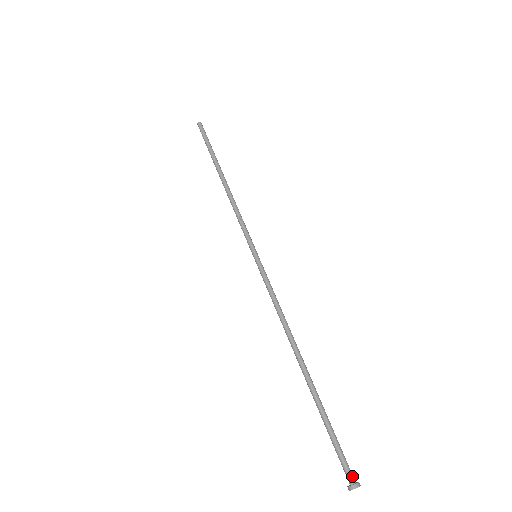
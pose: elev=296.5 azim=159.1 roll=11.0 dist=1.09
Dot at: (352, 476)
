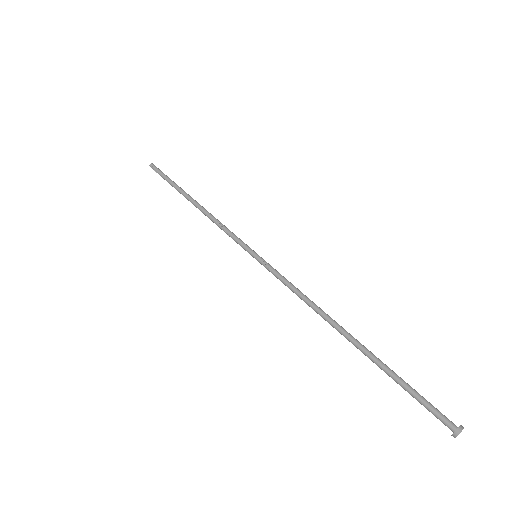
Dot at: (449, 423)
